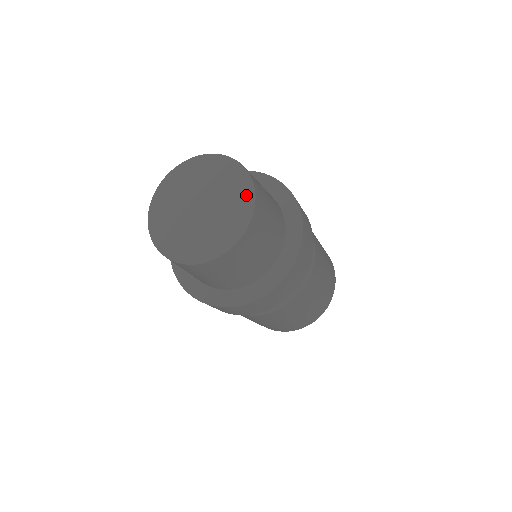
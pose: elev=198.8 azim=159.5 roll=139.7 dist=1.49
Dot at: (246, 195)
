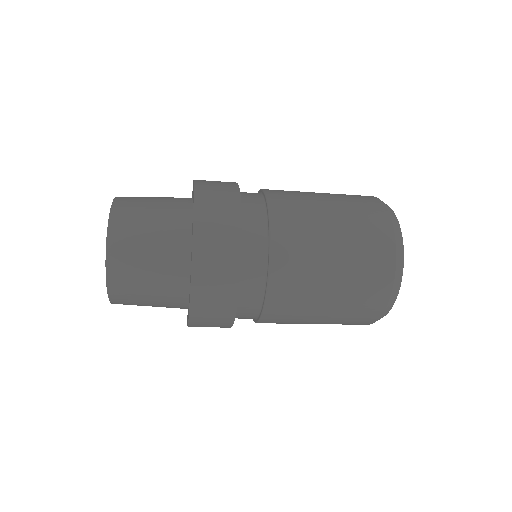
Dot at: occluded
